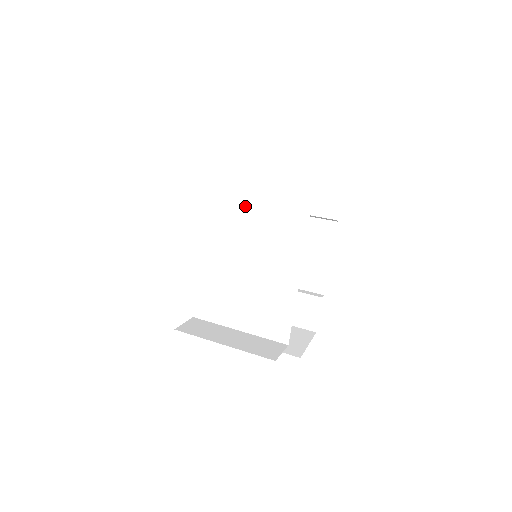
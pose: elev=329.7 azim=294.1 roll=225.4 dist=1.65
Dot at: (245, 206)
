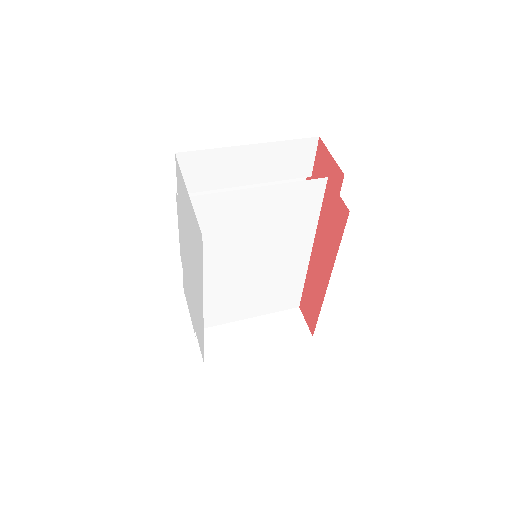
Dot at: (244, 223)
